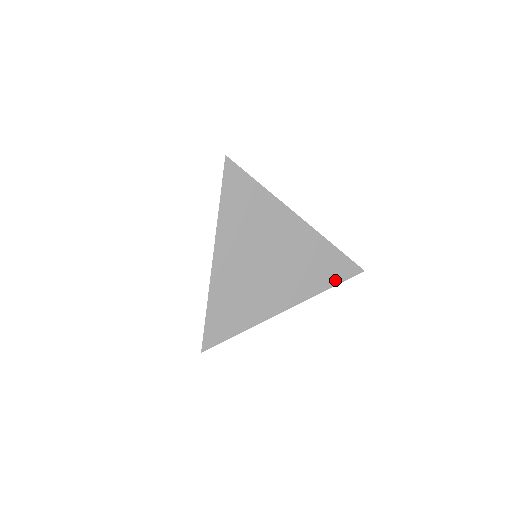
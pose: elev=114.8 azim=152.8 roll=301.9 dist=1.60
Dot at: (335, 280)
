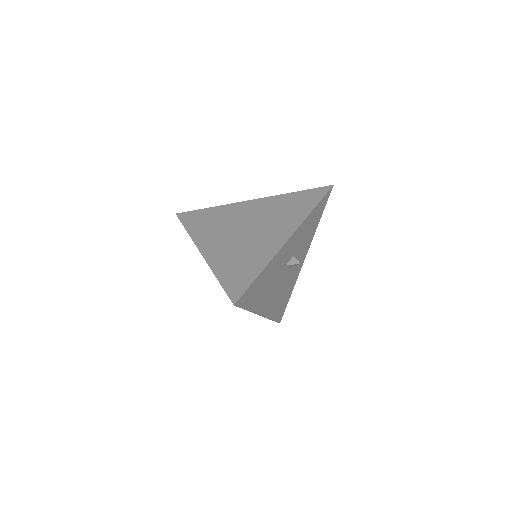
Dot at: (314, 202)
